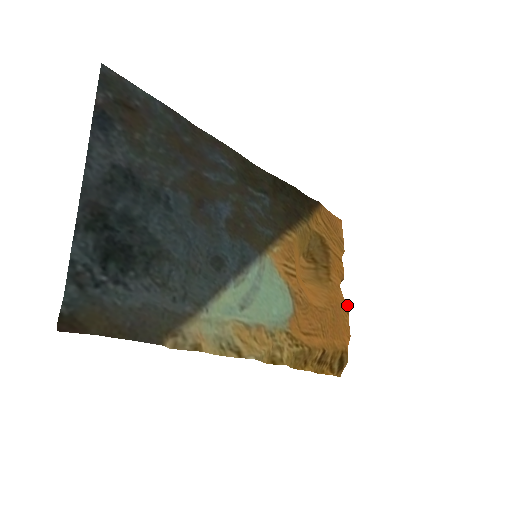
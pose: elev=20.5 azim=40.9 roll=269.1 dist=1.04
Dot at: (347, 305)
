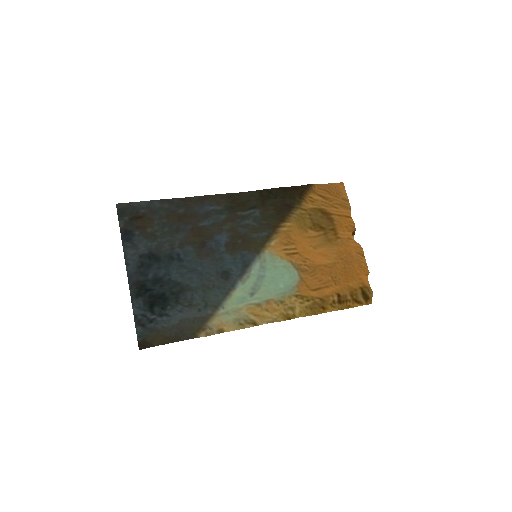
Dot at: (361, 250)
